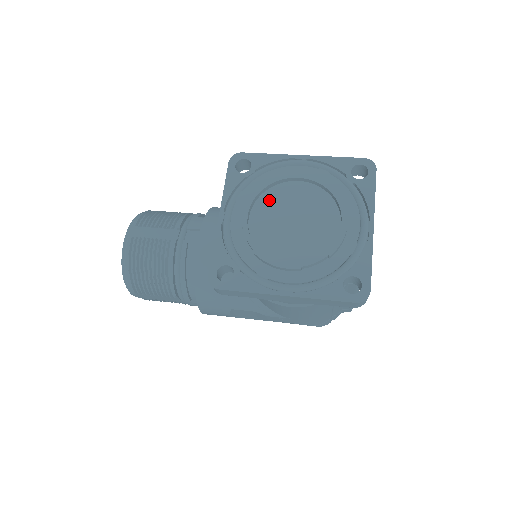
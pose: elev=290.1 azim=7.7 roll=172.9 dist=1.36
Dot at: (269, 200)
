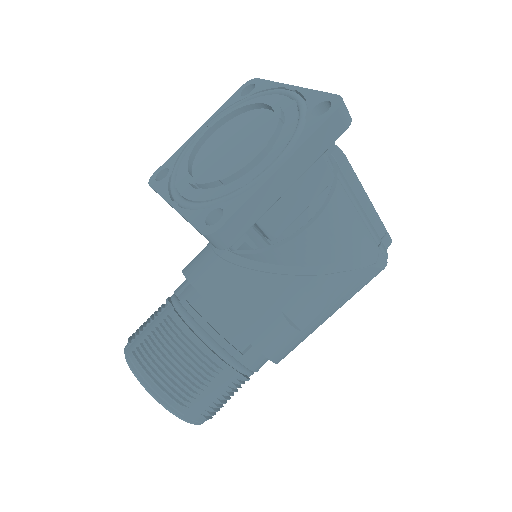
Dot at: (201, 161)
